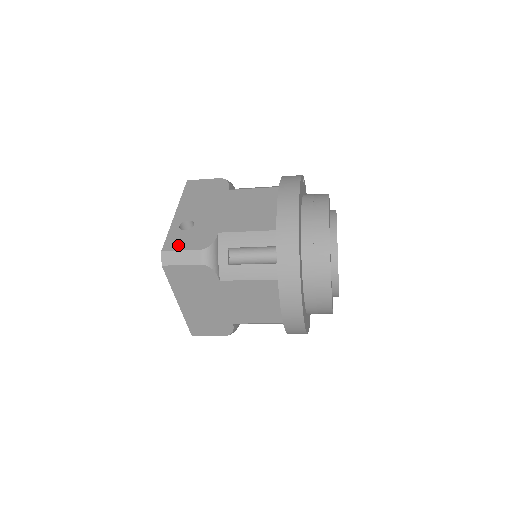
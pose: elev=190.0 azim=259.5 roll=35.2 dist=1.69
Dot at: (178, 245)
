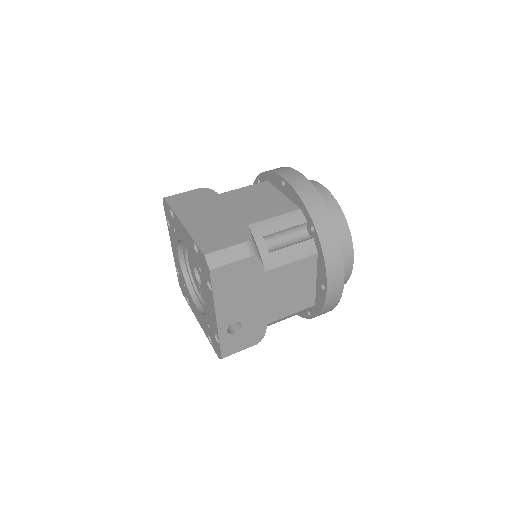
Dot at: (235, 349)
